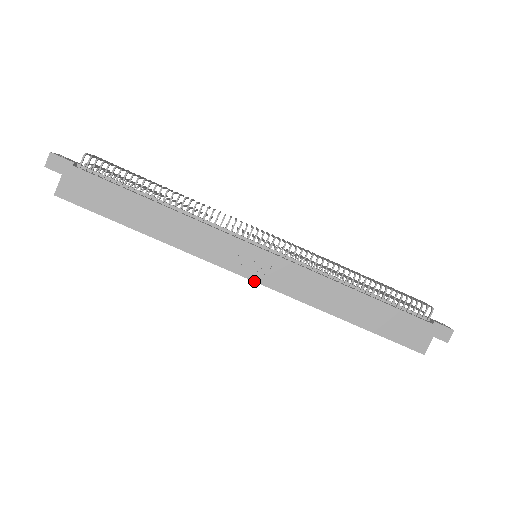
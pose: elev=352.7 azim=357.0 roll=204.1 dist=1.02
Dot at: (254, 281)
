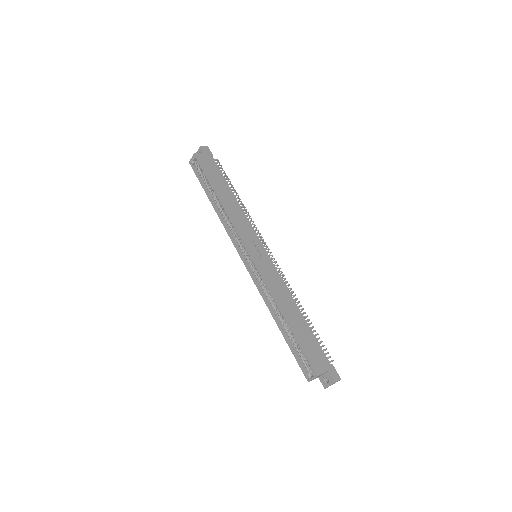
Dot at: (252, 256)
